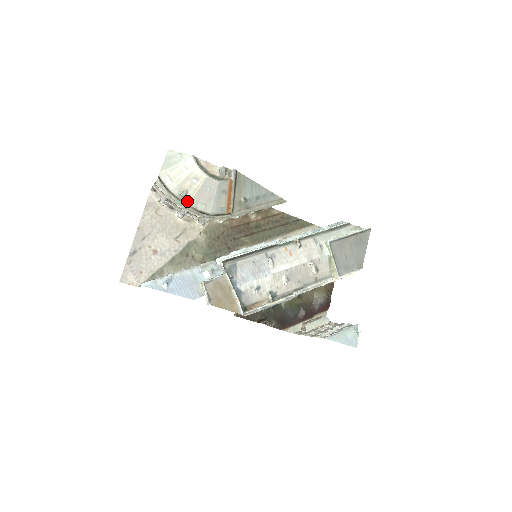
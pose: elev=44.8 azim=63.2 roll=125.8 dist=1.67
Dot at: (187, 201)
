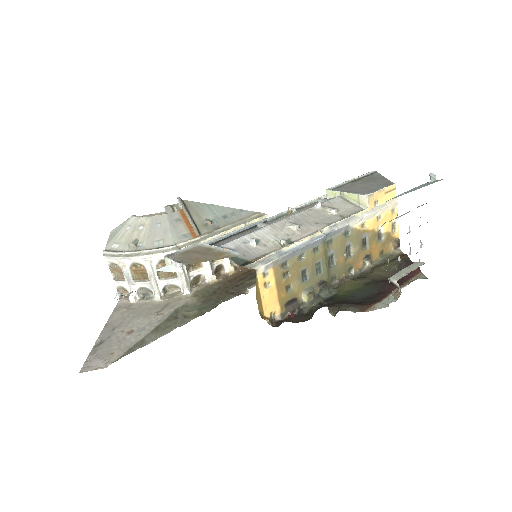
Dot at: (140, 247)
